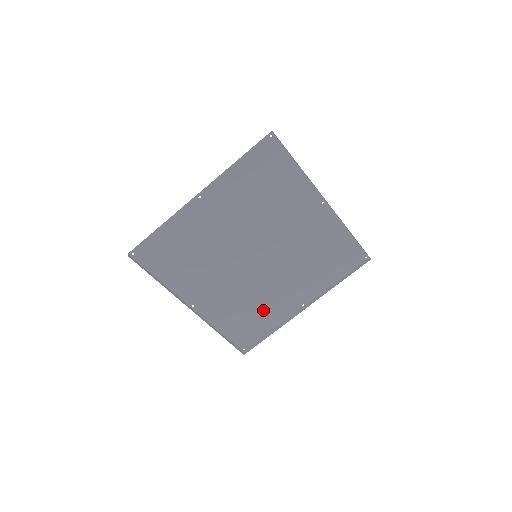
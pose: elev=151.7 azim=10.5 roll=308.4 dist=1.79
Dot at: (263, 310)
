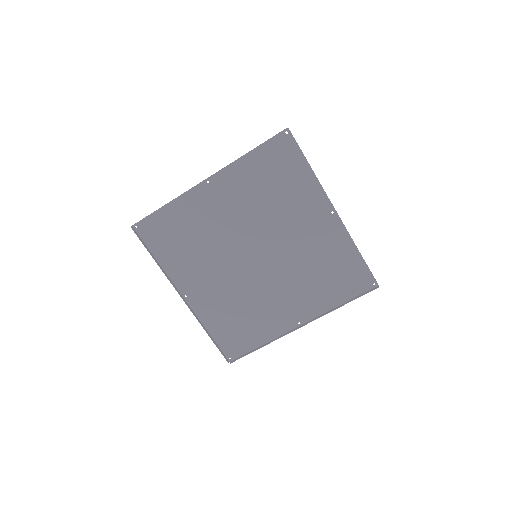
Dot at: (256, 318)
